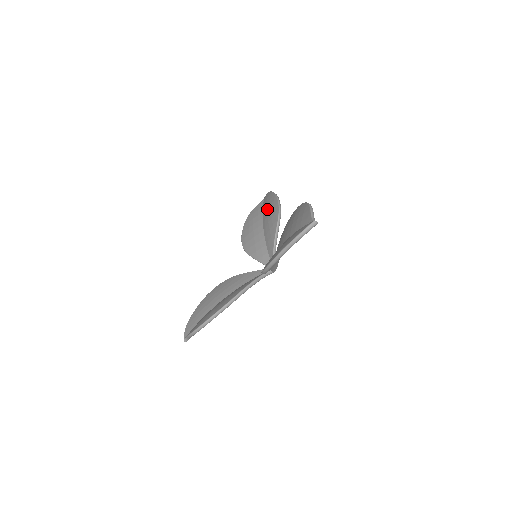
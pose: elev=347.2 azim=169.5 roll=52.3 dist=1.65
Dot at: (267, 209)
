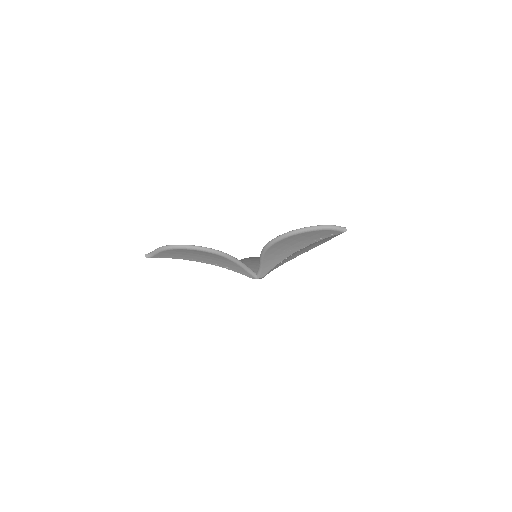
Dot at: occluded
